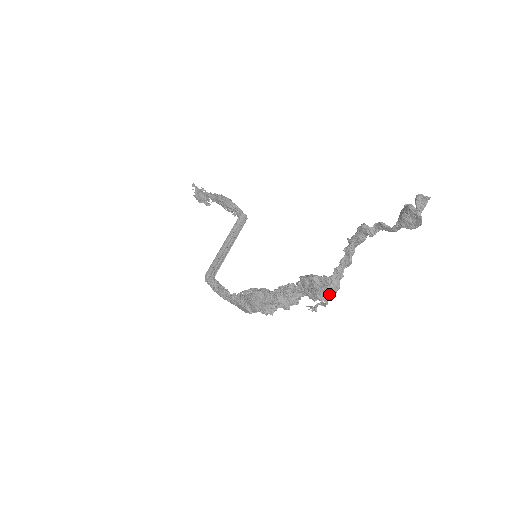
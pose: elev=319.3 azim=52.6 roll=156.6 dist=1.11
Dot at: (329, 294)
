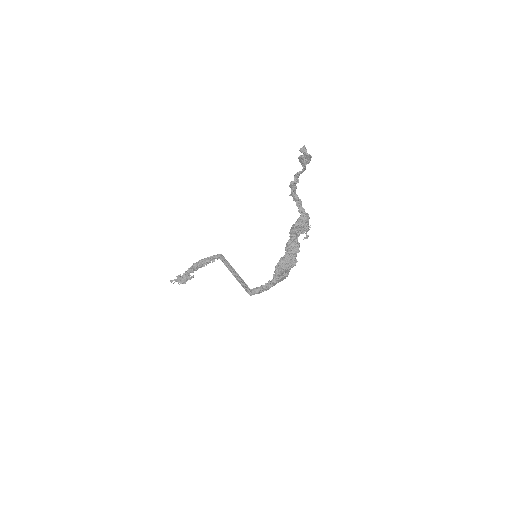
Dot at: (308, 222)
